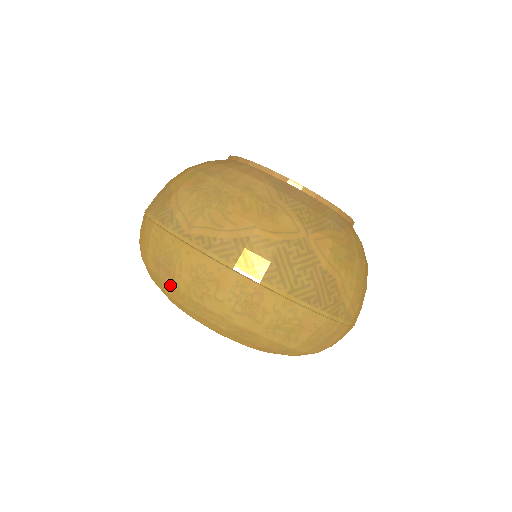
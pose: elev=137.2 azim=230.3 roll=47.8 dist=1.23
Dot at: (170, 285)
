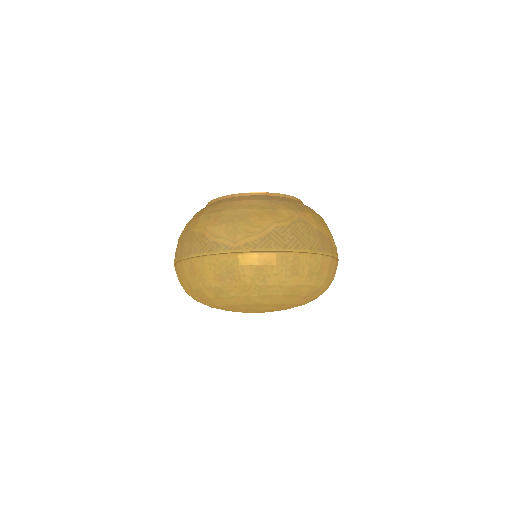
Dot at: (237, 286)
